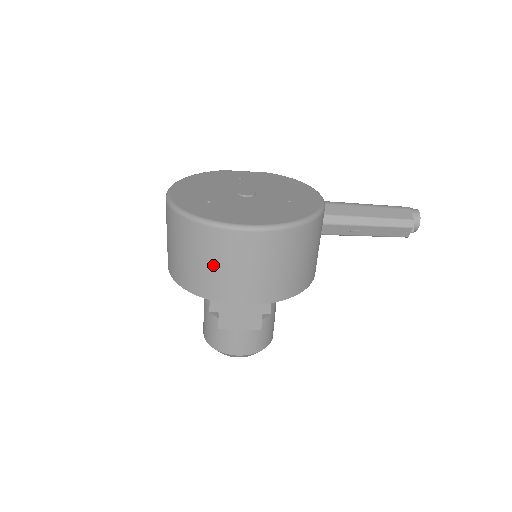
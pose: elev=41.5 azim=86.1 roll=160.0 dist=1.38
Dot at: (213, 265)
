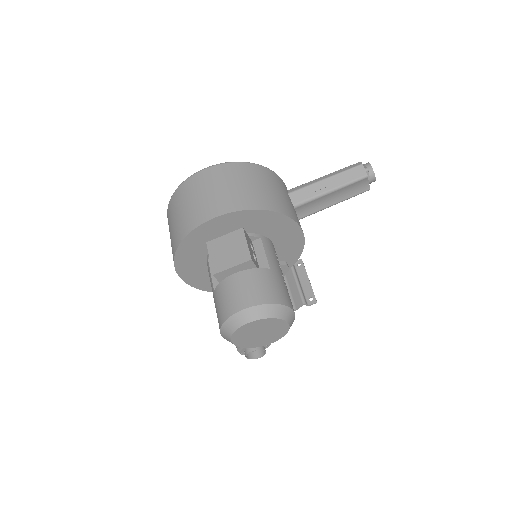
Dot at: (188, 205)
